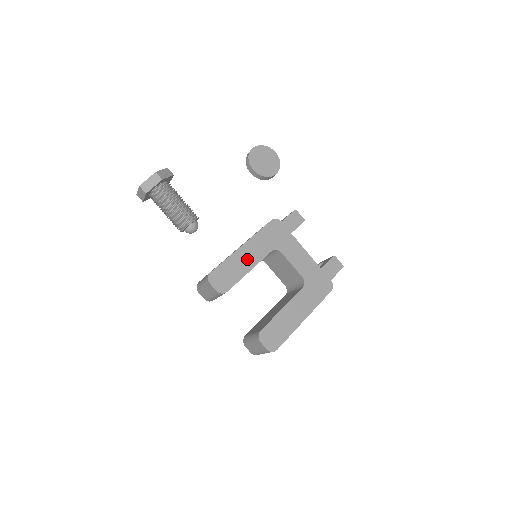
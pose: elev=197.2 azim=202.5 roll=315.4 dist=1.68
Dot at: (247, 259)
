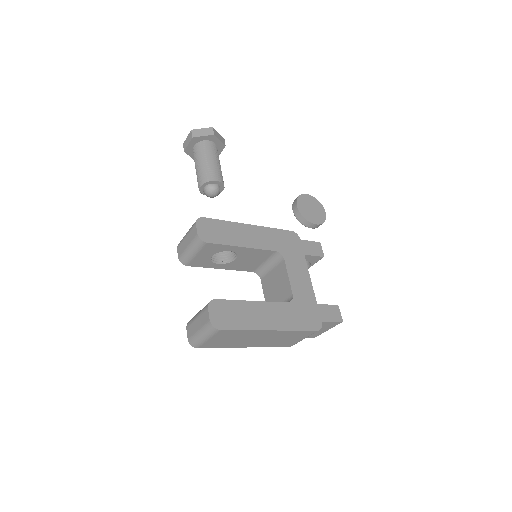
Dot at: (247, 237)
